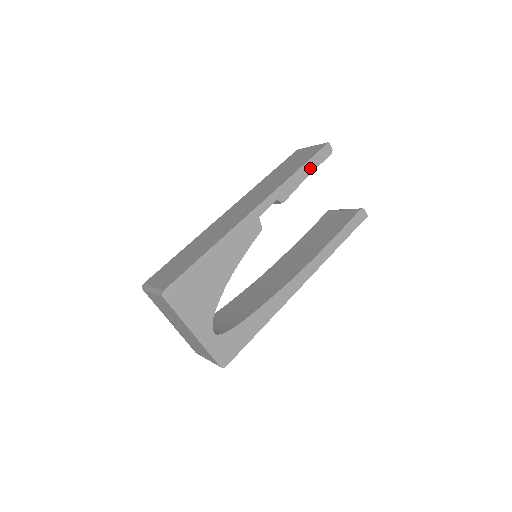
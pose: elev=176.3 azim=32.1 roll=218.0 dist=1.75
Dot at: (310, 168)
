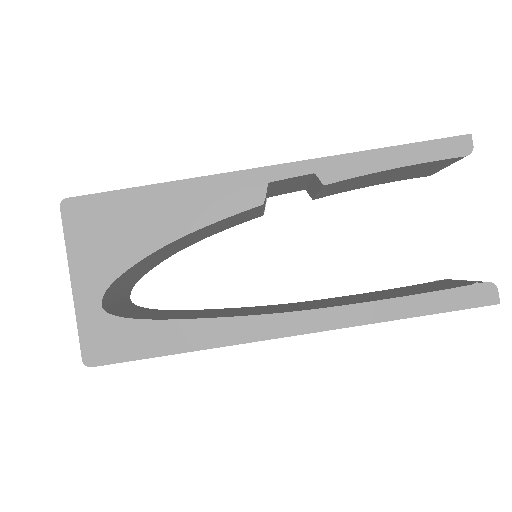
Dot at: (408, 157)
